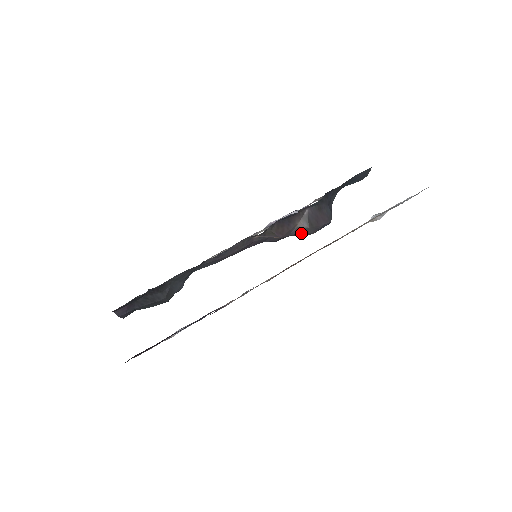
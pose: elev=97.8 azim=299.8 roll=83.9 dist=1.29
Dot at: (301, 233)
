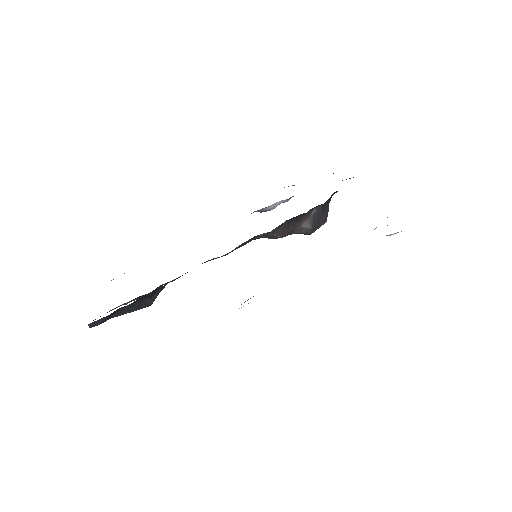
Dot at: (301, 232)
